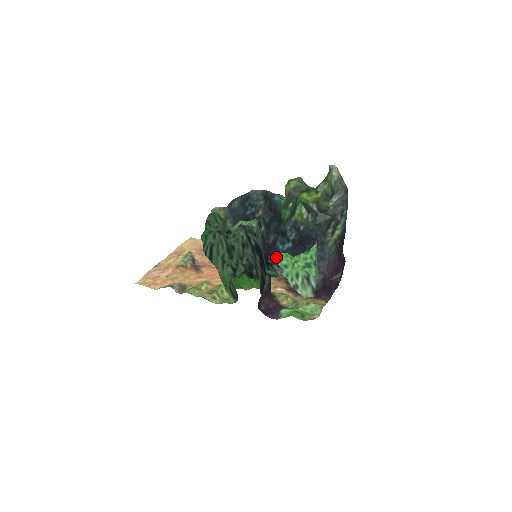
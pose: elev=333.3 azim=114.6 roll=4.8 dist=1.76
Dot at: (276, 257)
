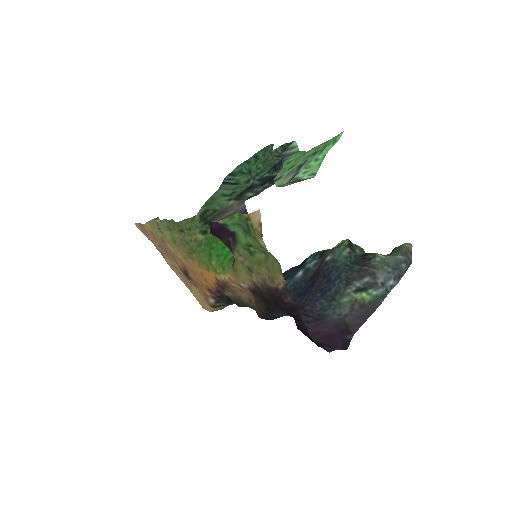
Dot at: (288, 158)
